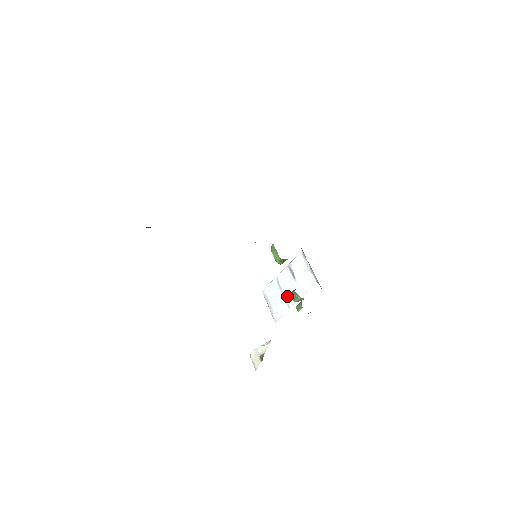
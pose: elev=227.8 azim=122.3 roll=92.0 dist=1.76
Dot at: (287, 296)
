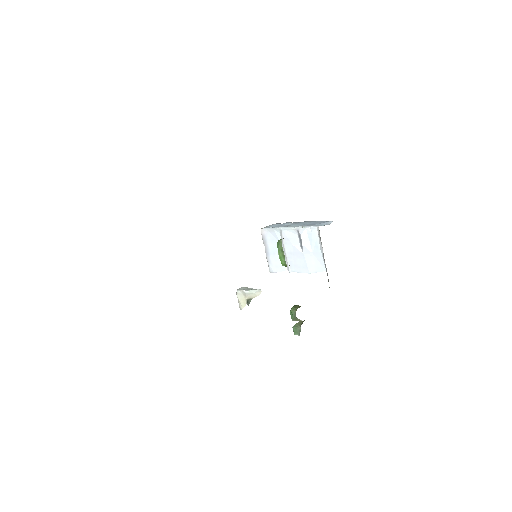
Dot at: (289, 259)
